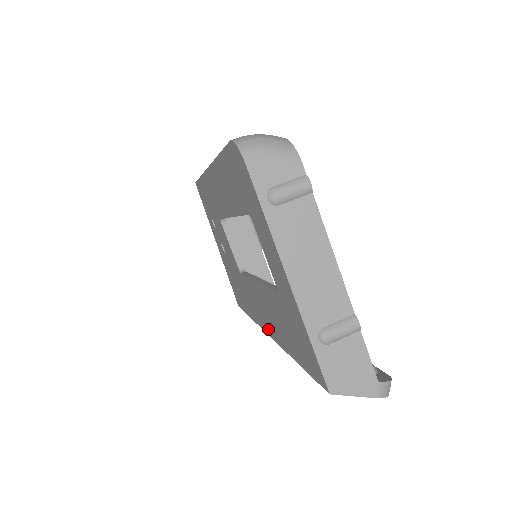
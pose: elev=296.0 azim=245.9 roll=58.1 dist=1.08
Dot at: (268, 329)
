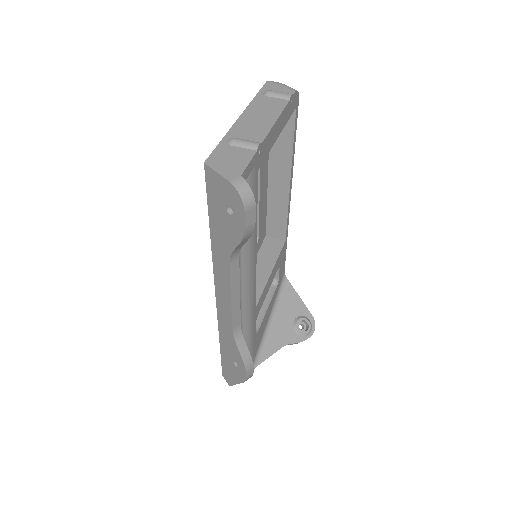
Dot at: occluded
